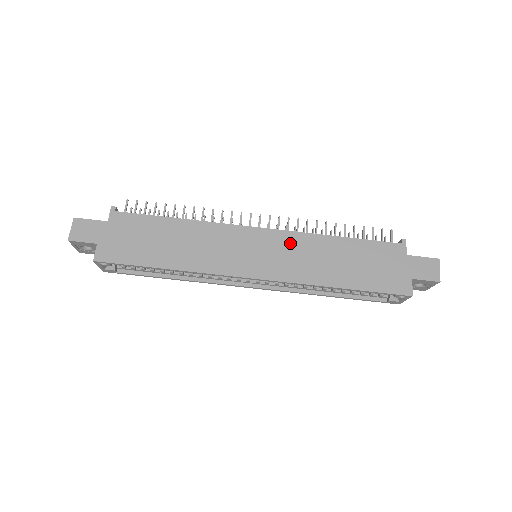
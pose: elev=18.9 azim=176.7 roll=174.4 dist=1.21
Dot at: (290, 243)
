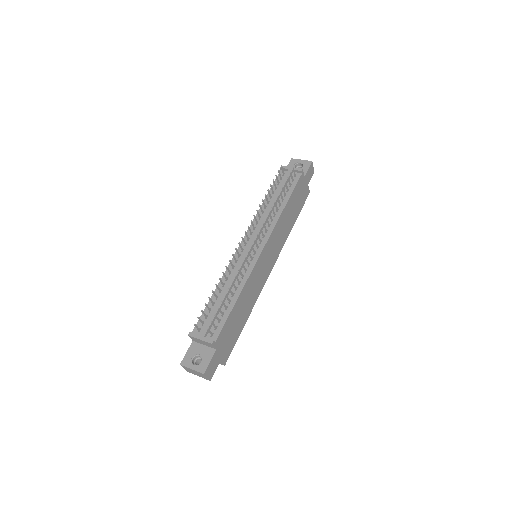
Dot at: (275, 237)
